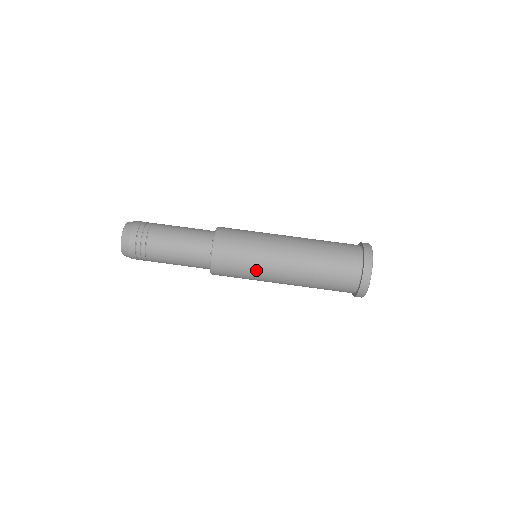
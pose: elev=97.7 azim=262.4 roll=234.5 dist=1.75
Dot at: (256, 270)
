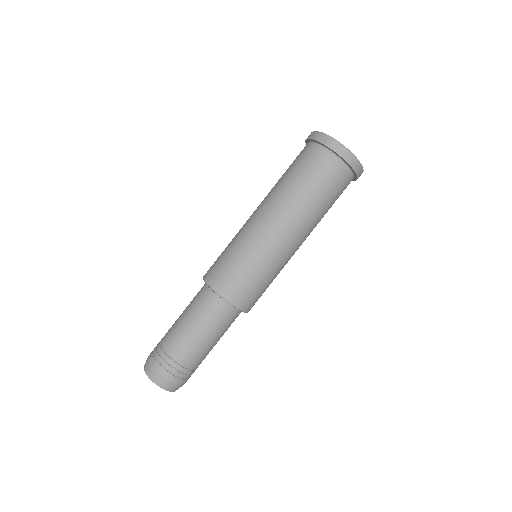
Dot at: (266, 261)
